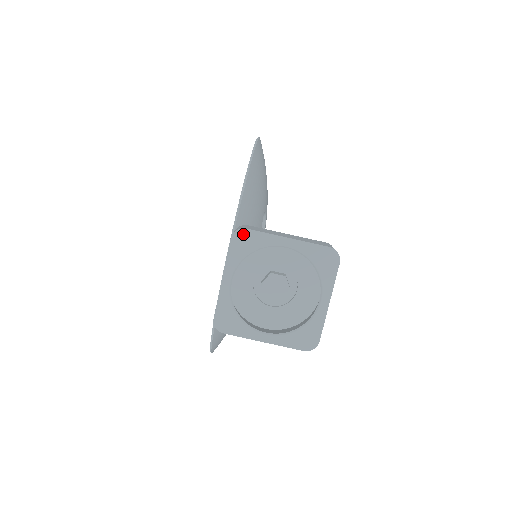
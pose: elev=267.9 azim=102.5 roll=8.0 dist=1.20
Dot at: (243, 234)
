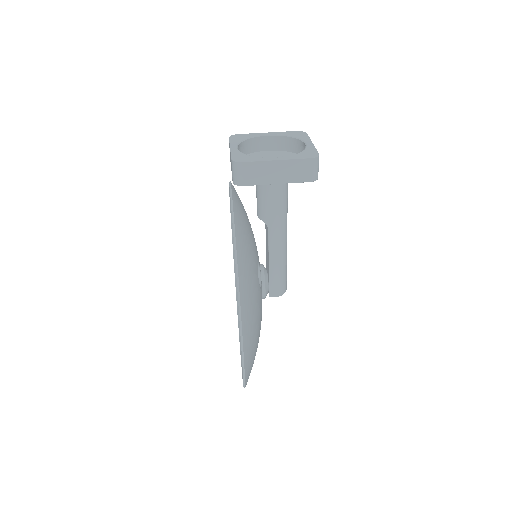
Dot at: (237, 136)
